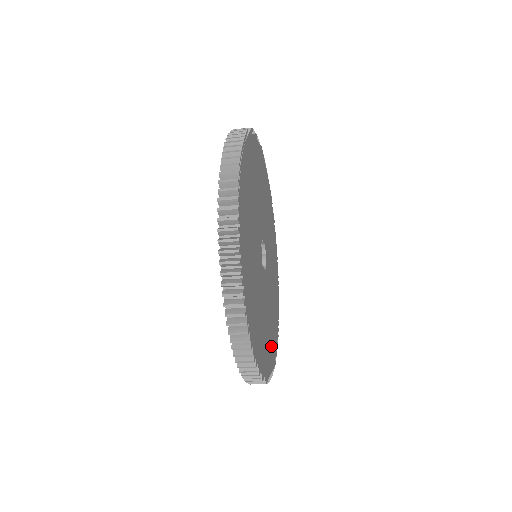
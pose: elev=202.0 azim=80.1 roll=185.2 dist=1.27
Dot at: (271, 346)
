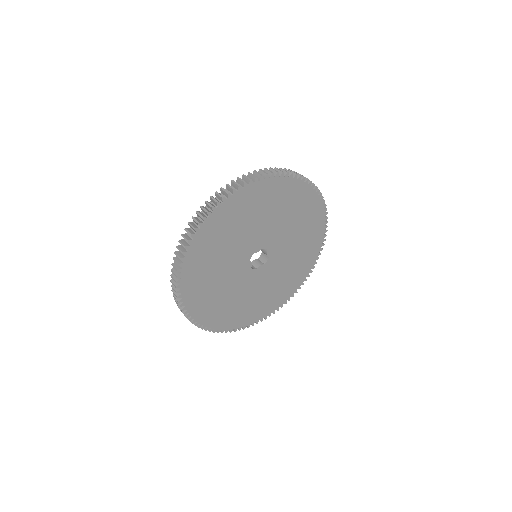
Dot at: (288, 287)
